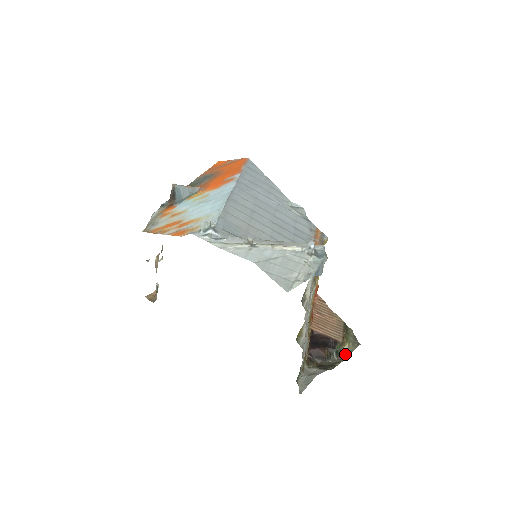
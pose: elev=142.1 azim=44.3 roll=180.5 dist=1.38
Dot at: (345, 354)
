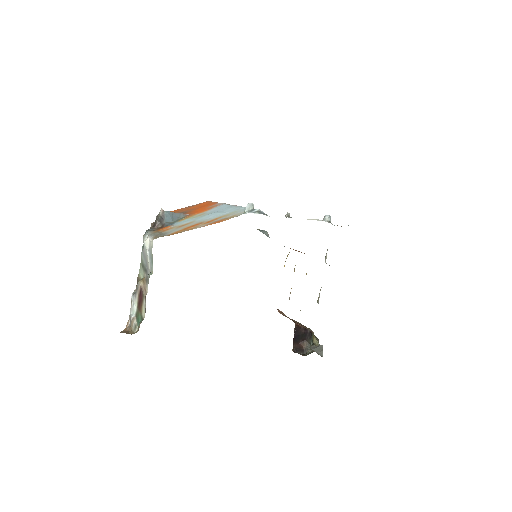
Dot at: (317, 344)
